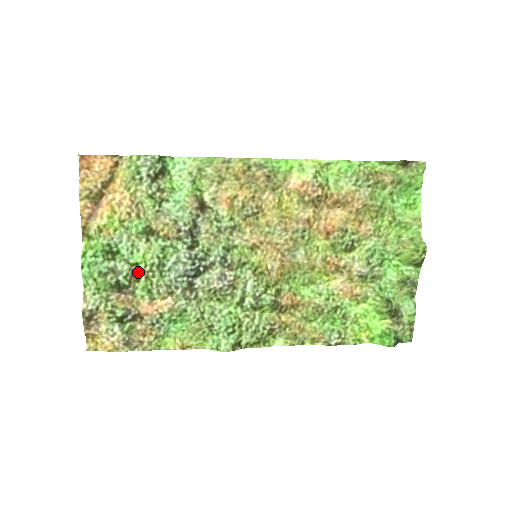
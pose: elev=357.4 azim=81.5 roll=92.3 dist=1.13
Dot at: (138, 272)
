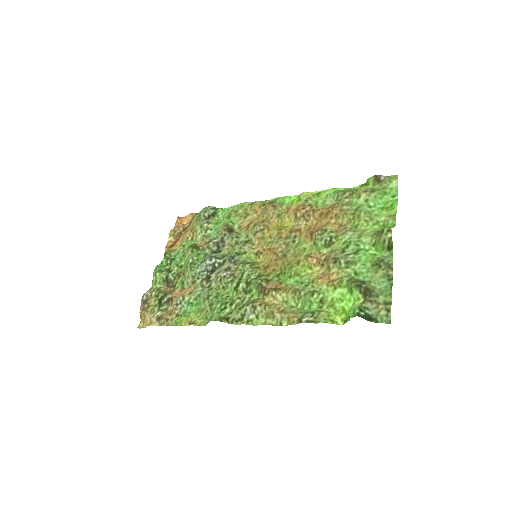
Dot at: (181, 272)
